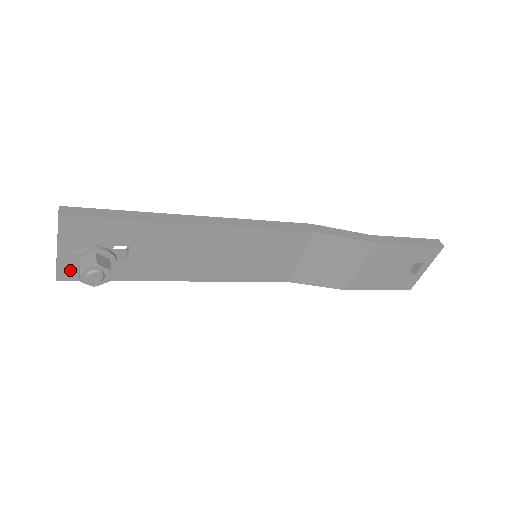
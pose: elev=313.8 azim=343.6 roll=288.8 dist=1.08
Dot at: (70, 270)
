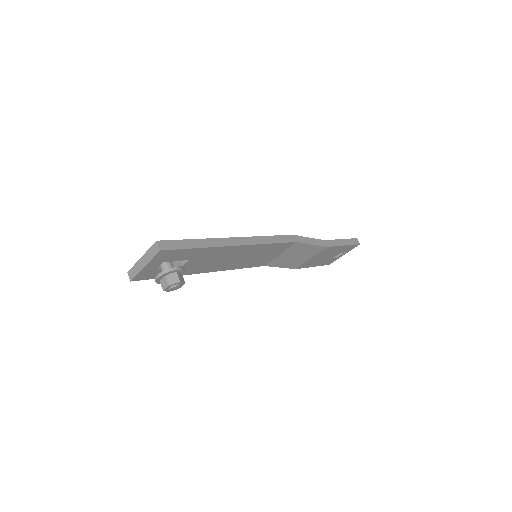
Dot at: (143, 275)
